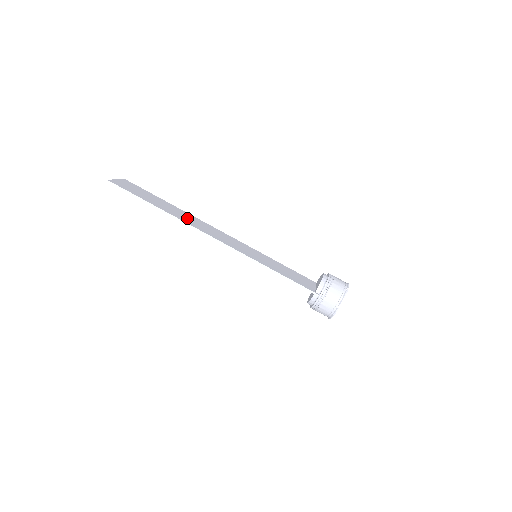
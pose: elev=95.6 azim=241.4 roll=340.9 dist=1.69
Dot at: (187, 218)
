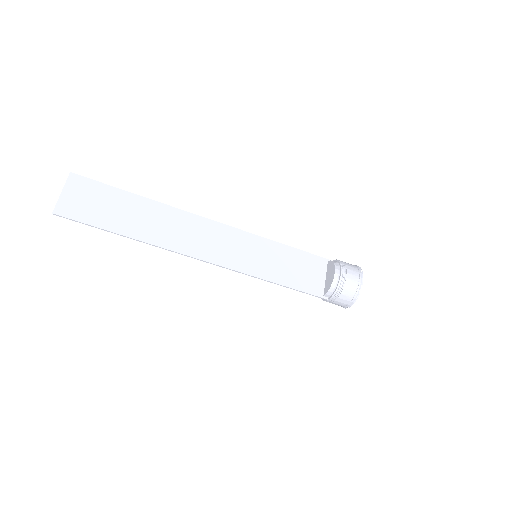
Dot at: (166, 228)
